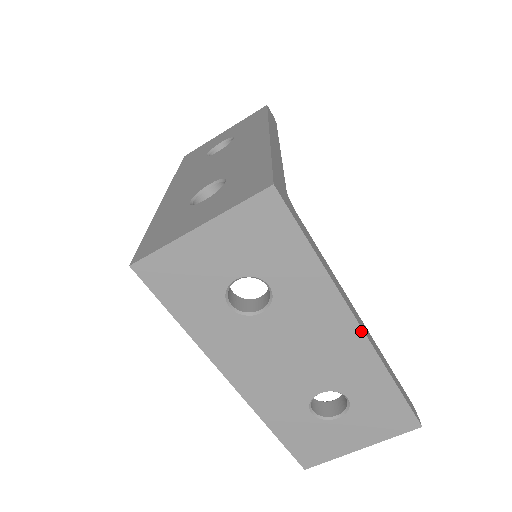
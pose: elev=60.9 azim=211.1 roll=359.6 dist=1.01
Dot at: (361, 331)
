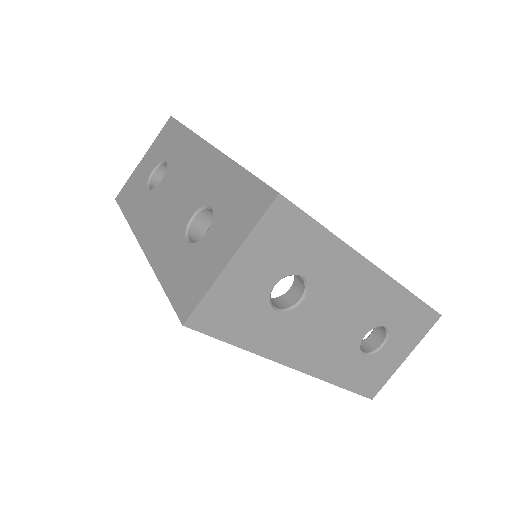
Dot at: (379, 271)
